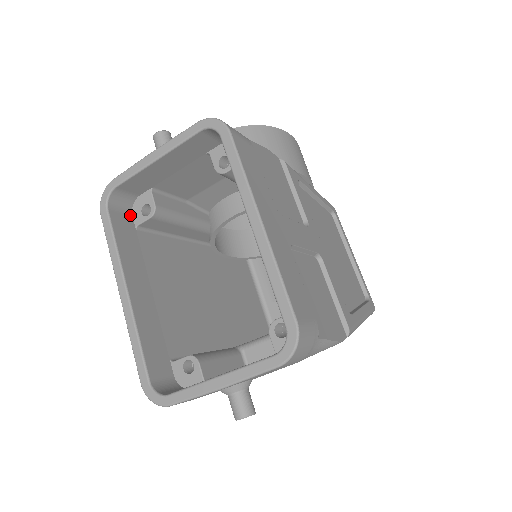
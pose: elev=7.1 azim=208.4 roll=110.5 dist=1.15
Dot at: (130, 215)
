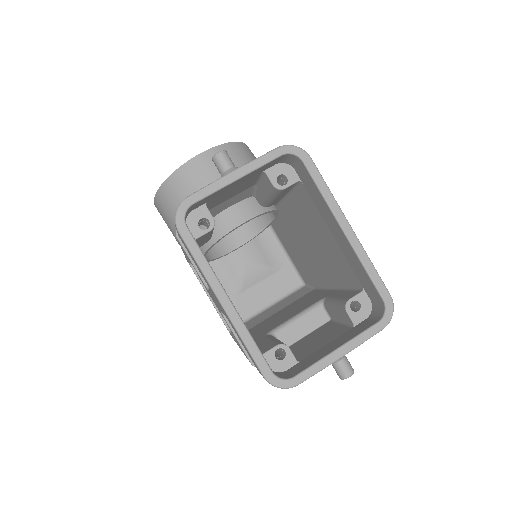
Dot at: occluded
